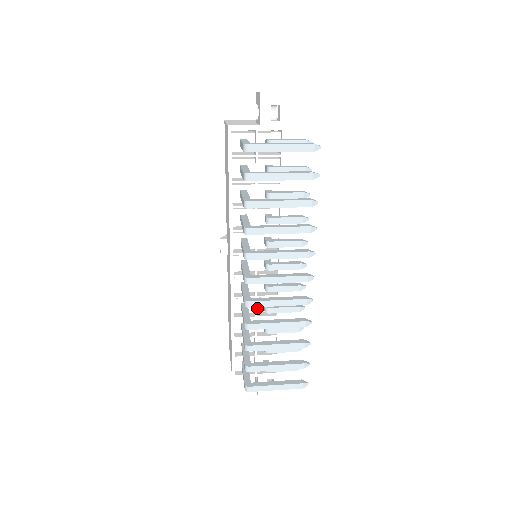
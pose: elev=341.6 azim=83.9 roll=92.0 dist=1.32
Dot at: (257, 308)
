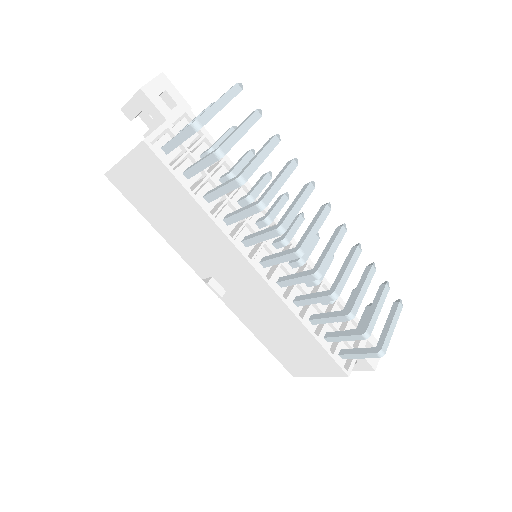
Dot at: (305, 293)
